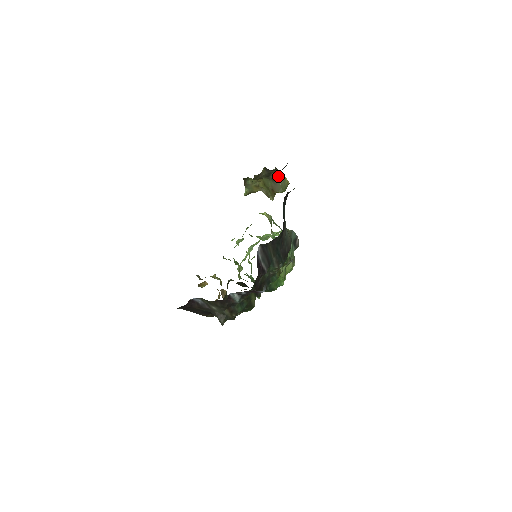
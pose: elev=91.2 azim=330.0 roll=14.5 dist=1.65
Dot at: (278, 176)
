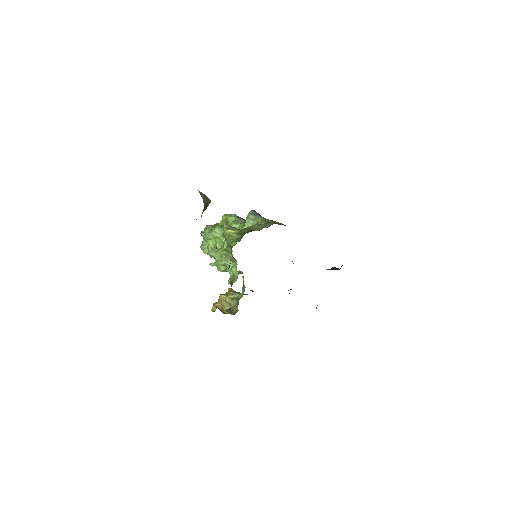
Dot at: occluded
